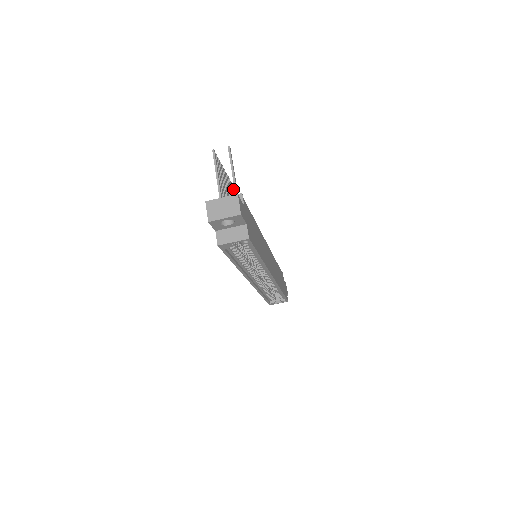
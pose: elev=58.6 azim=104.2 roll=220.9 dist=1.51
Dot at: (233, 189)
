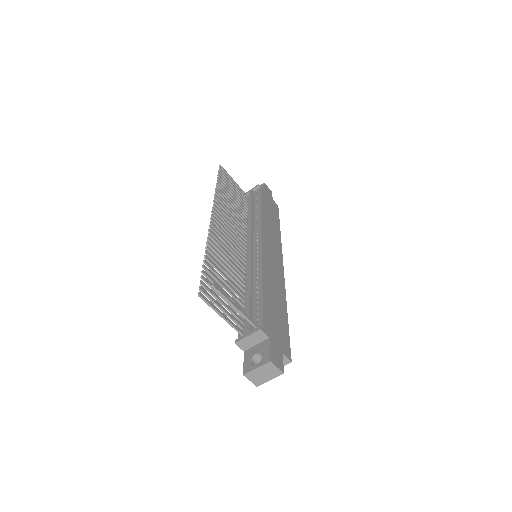
Dot at: (211, 248)
